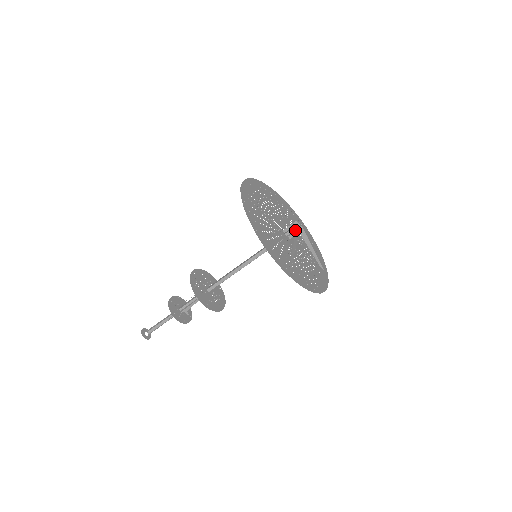
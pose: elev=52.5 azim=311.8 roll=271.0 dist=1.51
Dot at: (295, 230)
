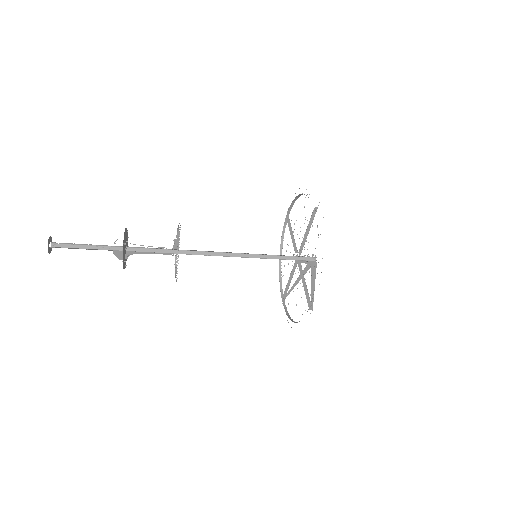
Dot at: (309, 262)
